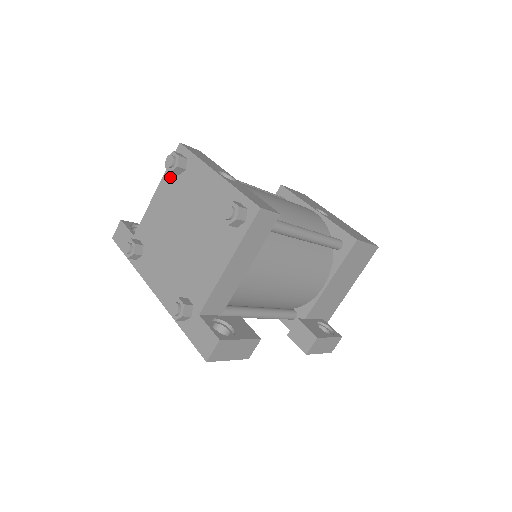
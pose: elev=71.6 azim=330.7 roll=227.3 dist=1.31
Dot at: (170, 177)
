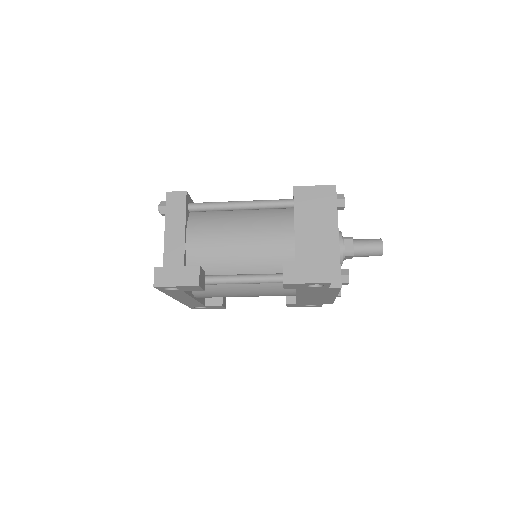
Dot at: occluded
